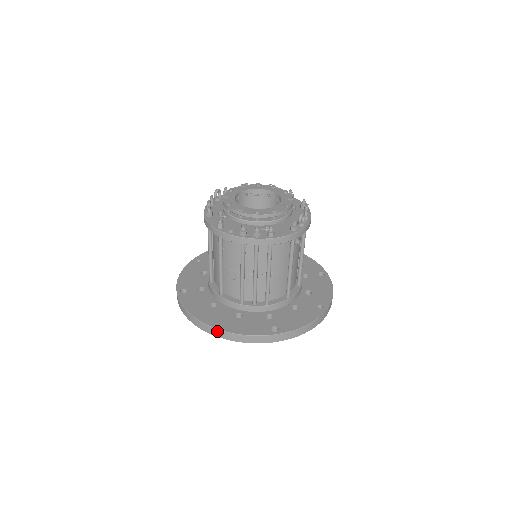
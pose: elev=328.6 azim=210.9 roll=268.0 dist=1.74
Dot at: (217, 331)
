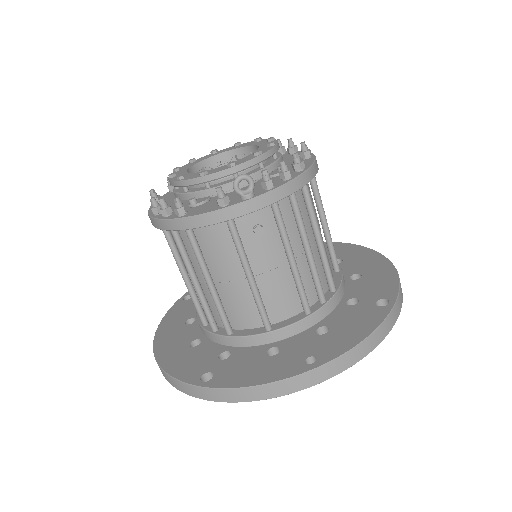
Dot at: occluded
